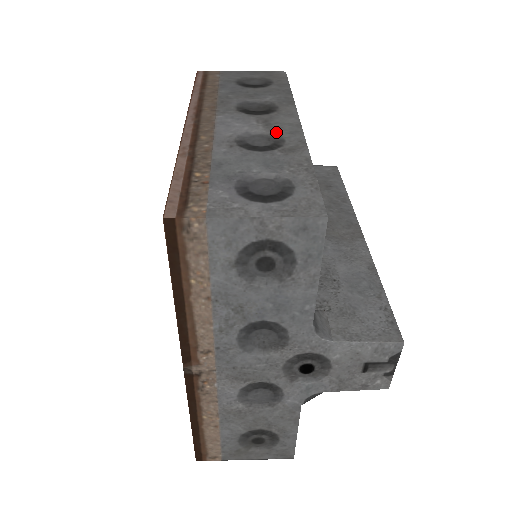
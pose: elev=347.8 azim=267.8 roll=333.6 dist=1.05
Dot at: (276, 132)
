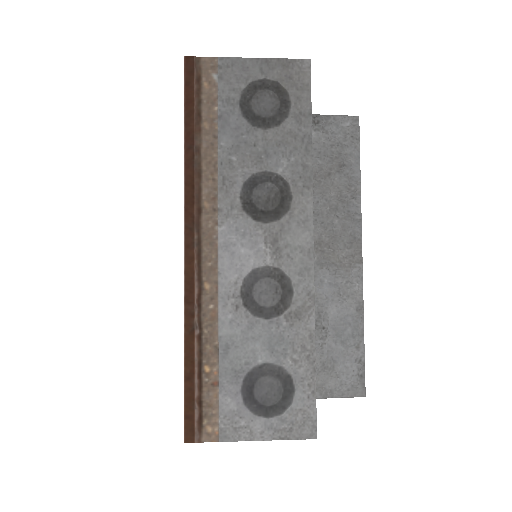
Dot at: (285, 272)
